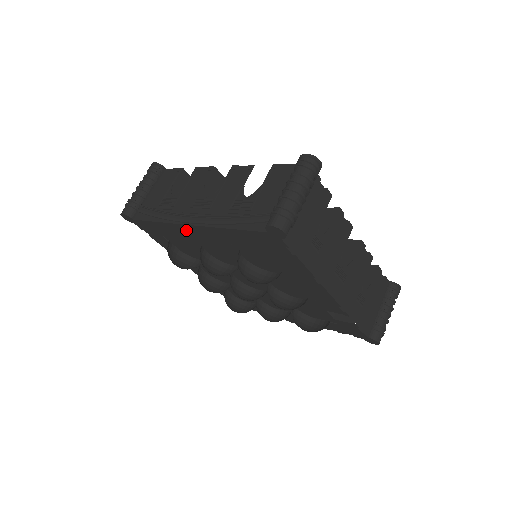
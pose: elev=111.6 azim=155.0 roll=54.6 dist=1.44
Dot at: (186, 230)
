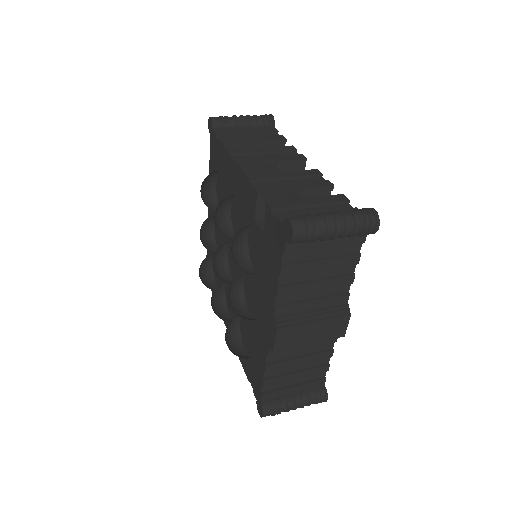
Dot at: occluded
